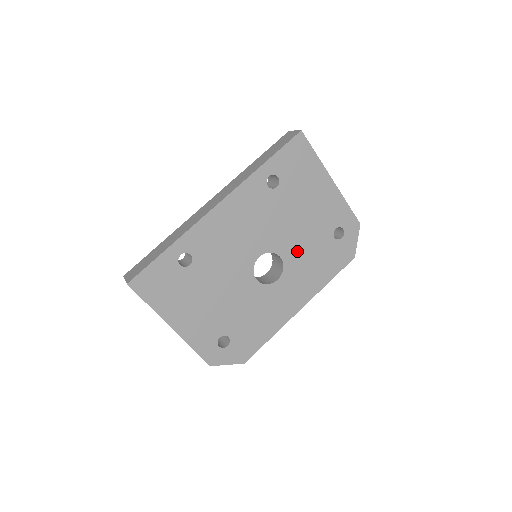
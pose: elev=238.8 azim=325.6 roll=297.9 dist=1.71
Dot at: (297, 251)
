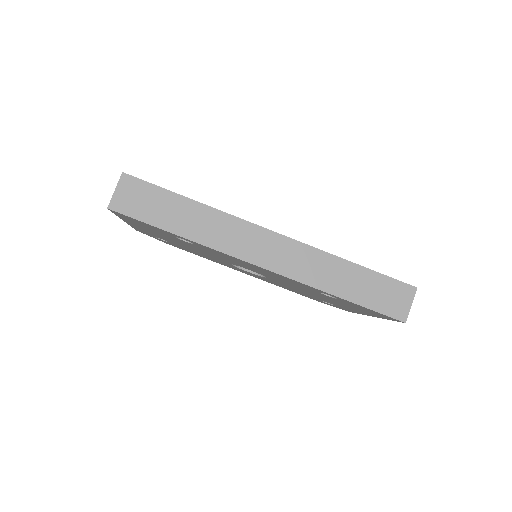
Dot at: (284, 285)
